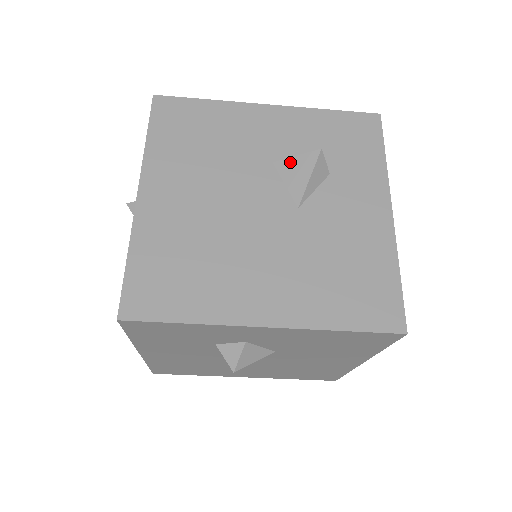
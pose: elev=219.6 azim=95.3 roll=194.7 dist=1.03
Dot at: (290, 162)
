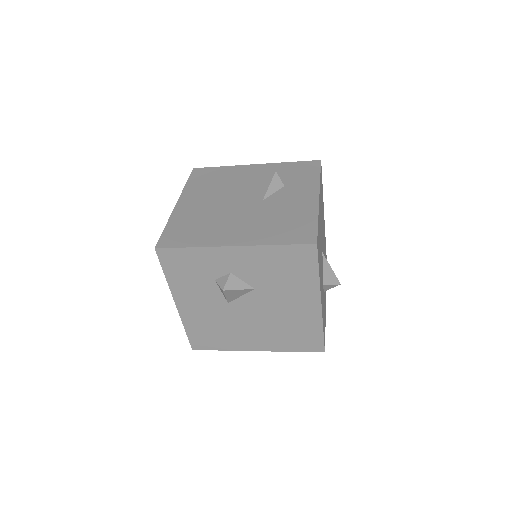
Dot at: (260, 182)
